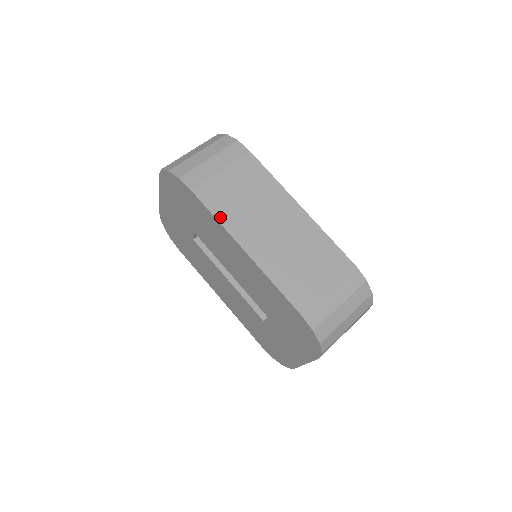
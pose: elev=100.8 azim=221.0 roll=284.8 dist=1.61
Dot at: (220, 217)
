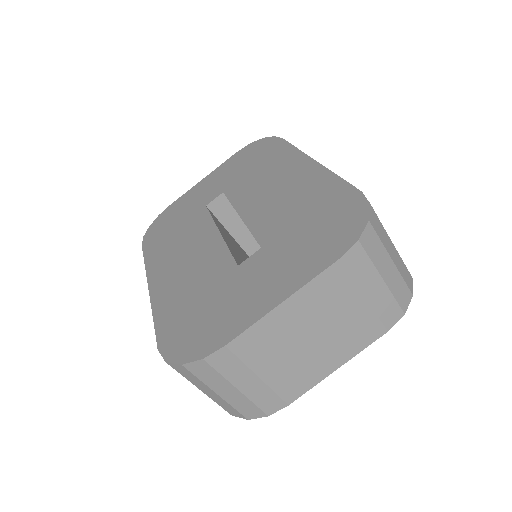
Dot at: occluded
